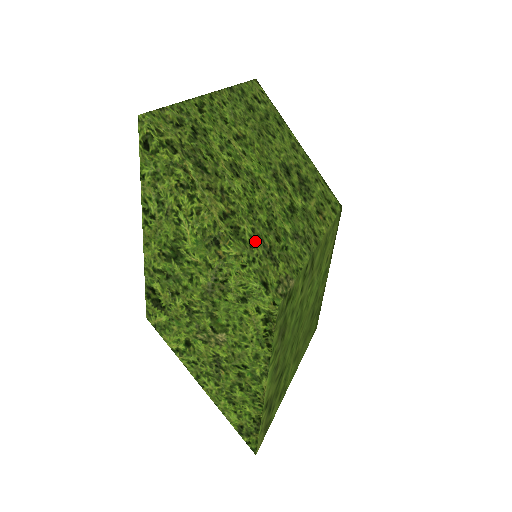
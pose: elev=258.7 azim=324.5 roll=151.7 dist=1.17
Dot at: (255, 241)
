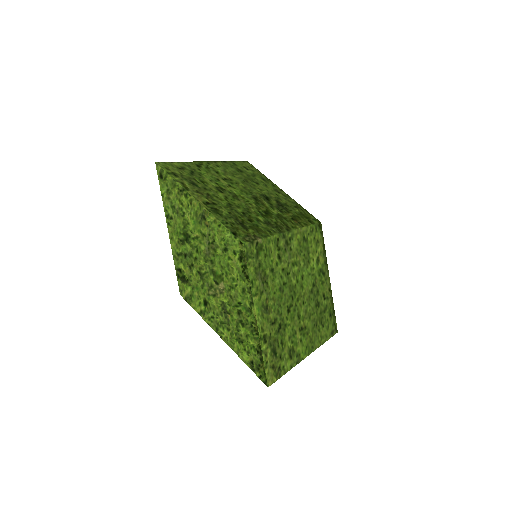
Dot at: (230, 217)
